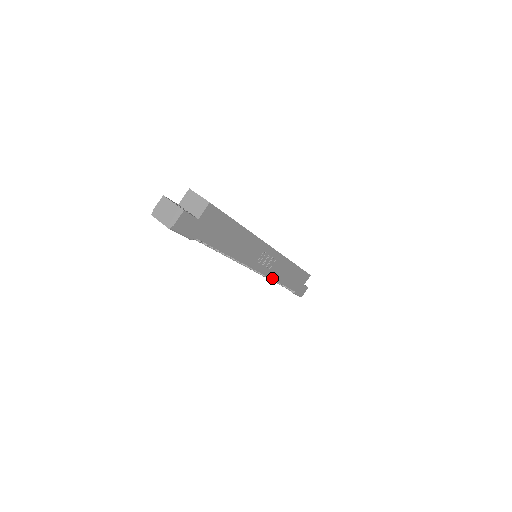
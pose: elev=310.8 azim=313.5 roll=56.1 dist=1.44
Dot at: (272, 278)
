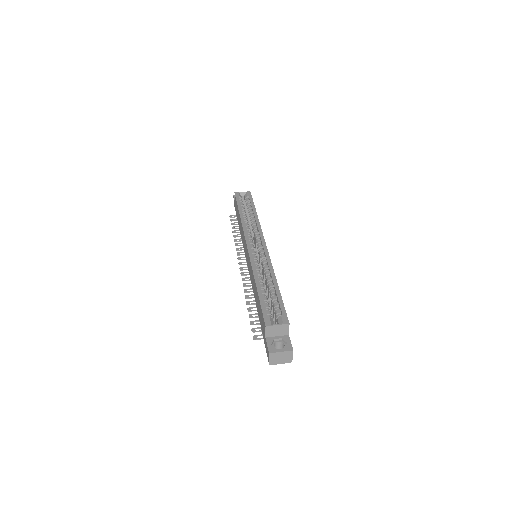
Dot at: occluded
